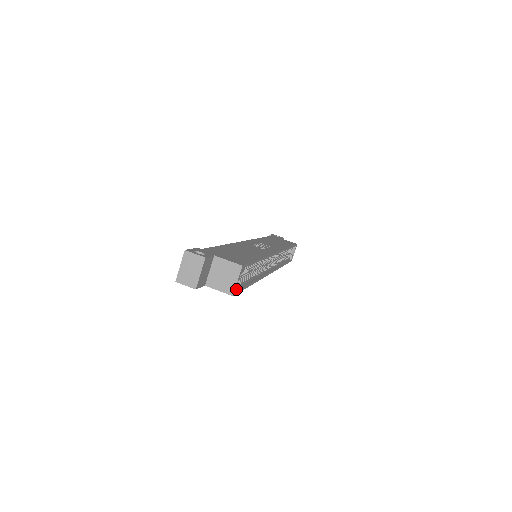
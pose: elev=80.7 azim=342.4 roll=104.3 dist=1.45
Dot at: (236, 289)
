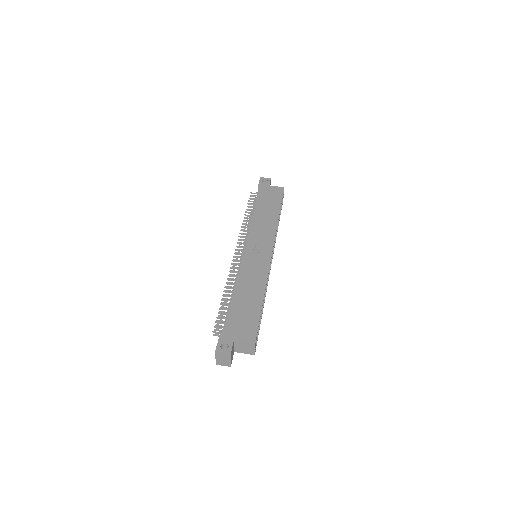
Dot at: occluded
